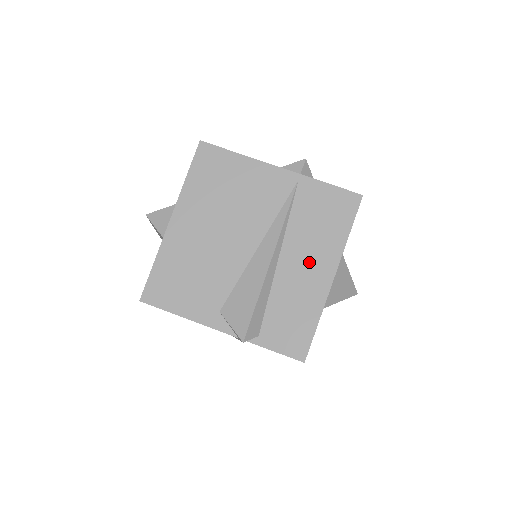
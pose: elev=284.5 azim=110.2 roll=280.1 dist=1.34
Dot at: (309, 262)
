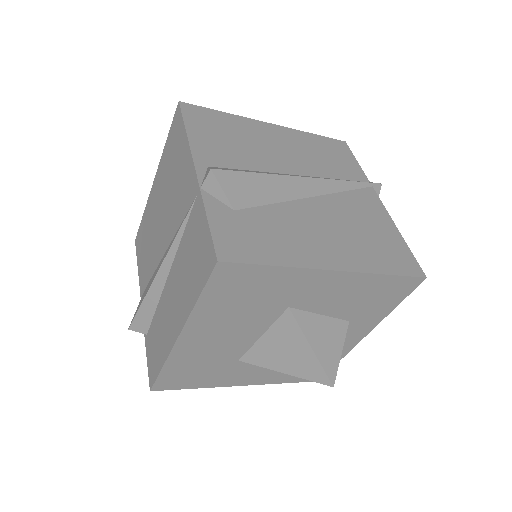
Dot at: (175, 301)
